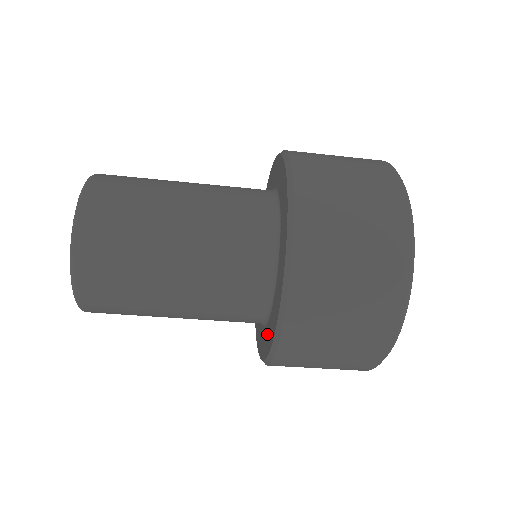
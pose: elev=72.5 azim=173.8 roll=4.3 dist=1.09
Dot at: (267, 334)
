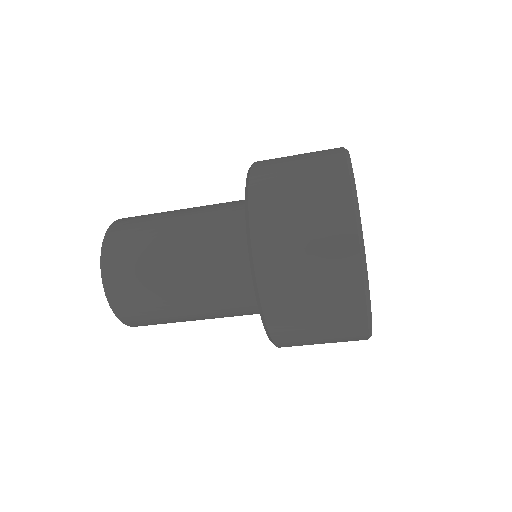
Dot at: occluded
